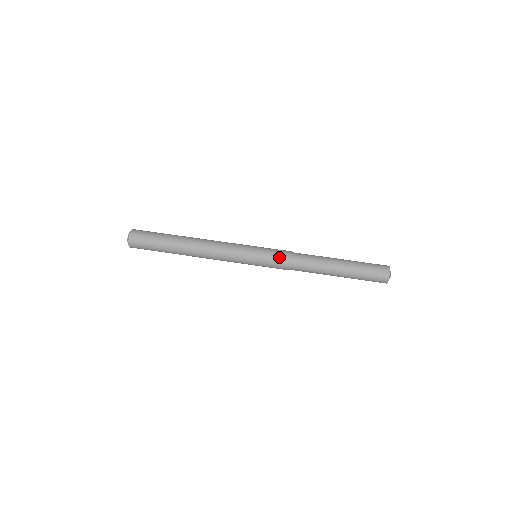
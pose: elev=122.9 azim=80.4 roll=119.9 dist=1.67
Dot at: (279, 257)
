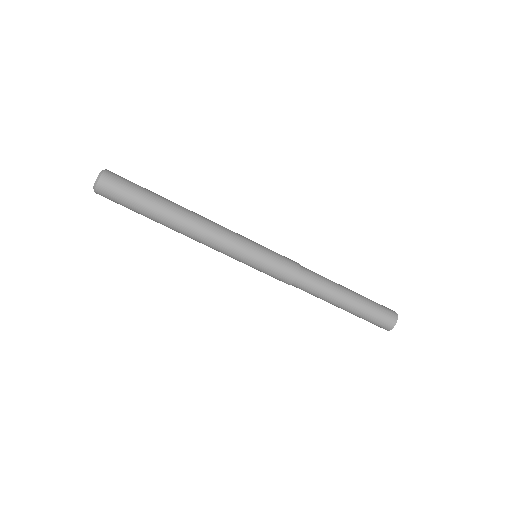
Dot at: (283, 273)
